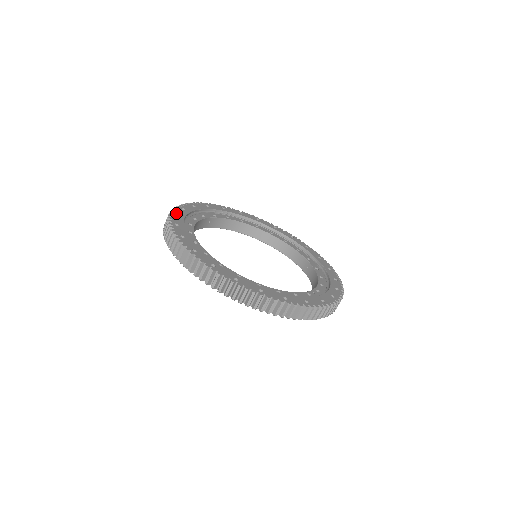
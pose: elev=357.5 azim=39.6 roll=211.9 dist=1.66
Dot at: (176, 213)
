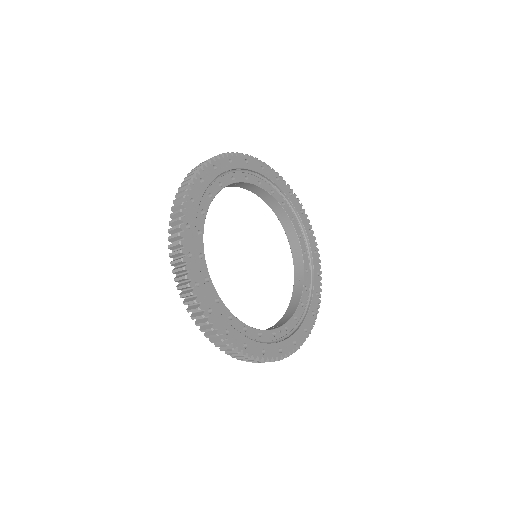
Dot at: (203, 176)
